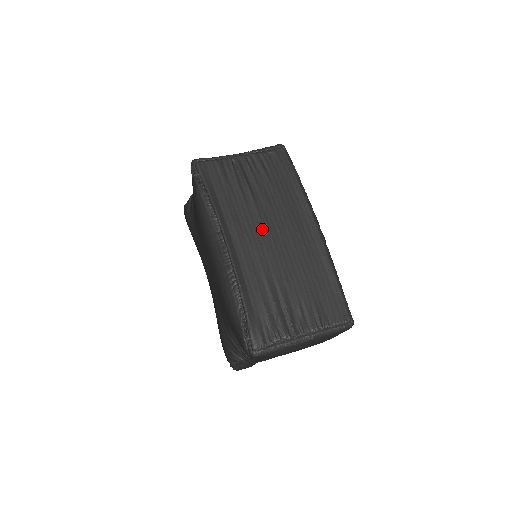
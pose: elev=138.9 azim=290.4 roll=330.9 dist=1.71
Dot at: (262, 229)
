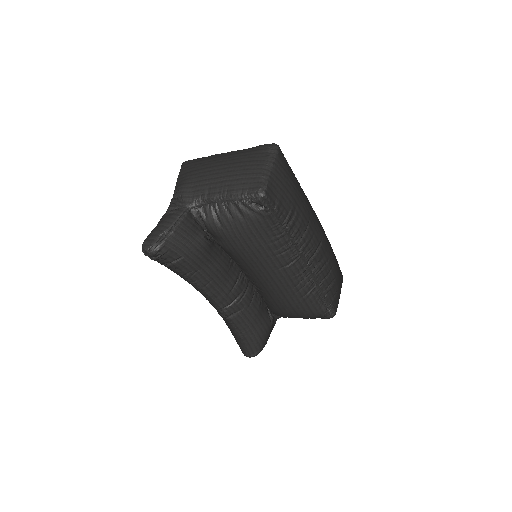
Dot at: occluded
